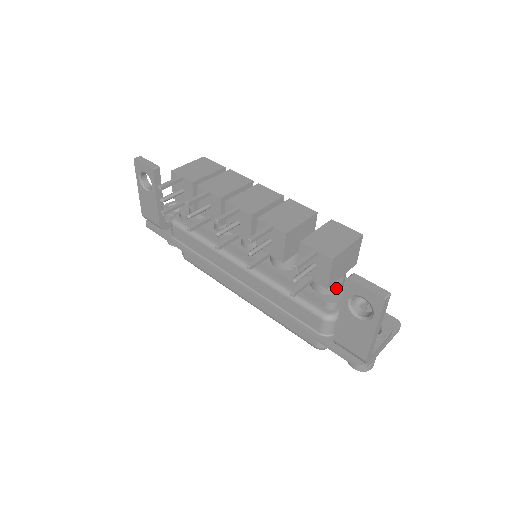
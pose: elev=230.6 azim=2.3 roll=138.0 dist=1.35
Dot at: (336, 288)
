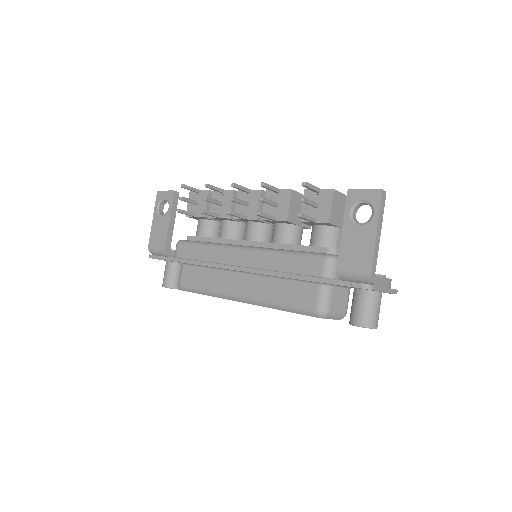
Dot at: (335, 242)
